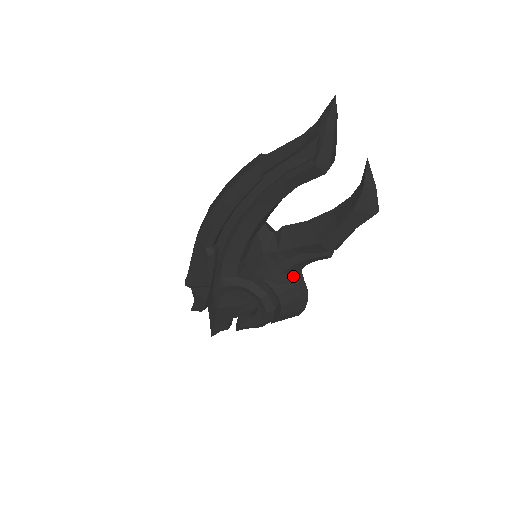
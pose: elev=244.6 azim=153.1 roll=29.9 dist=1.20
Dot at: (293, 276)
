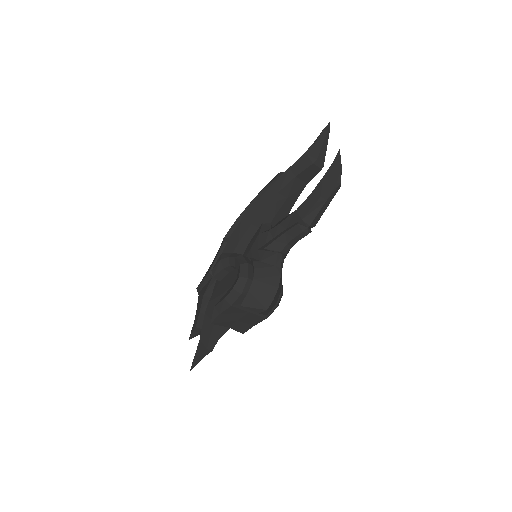
Dot at: (273, 257)
